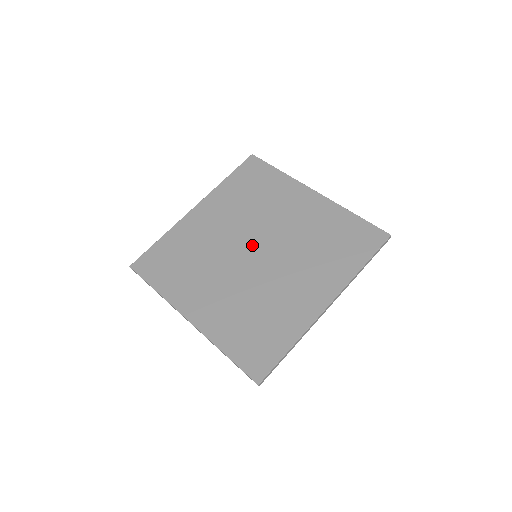
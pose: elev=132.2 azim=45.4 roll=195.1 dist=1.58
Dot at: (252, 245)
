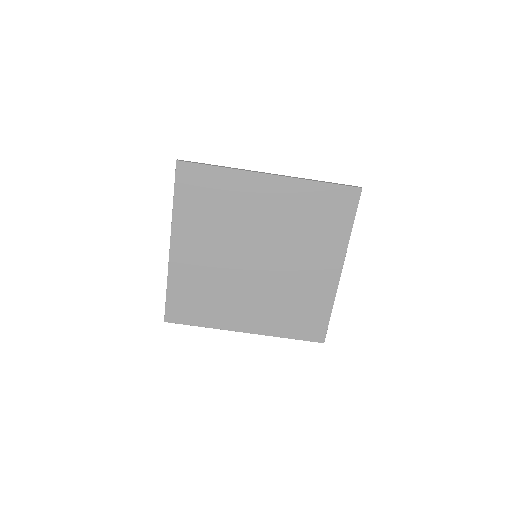
Dot at: (250, 256)
